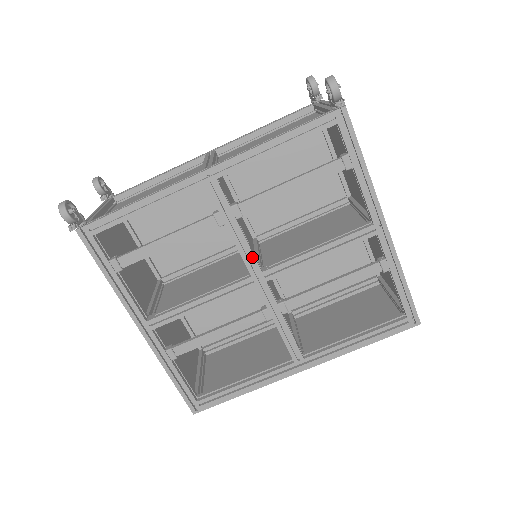
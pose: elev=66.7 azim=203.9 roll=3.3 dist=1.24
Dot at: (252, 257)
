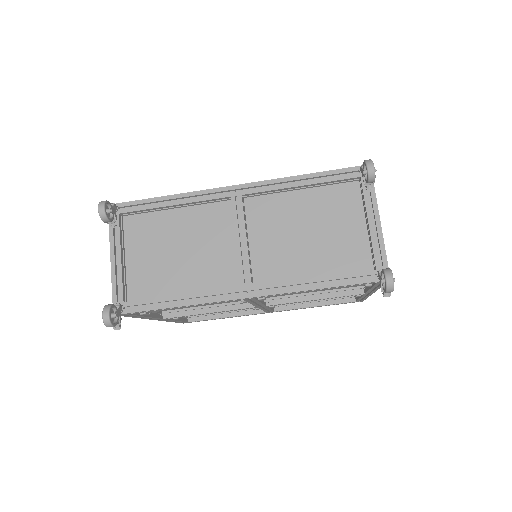
Dot at: (262, 305)
